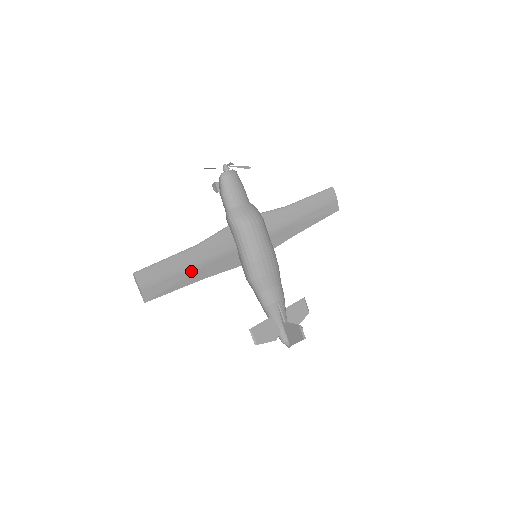
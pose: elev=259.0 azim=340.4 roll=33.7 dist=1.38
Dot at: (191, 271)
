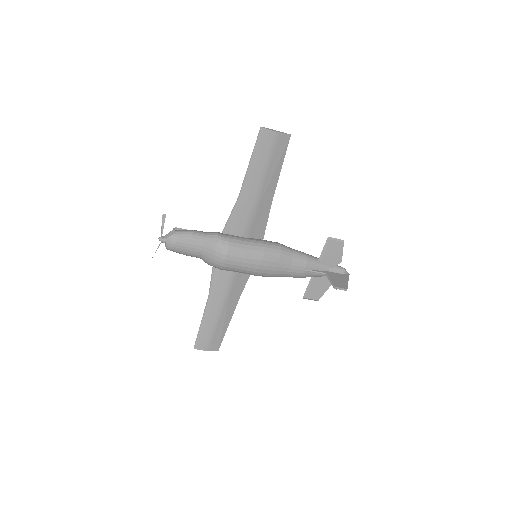
Dot at: (223, 312)
